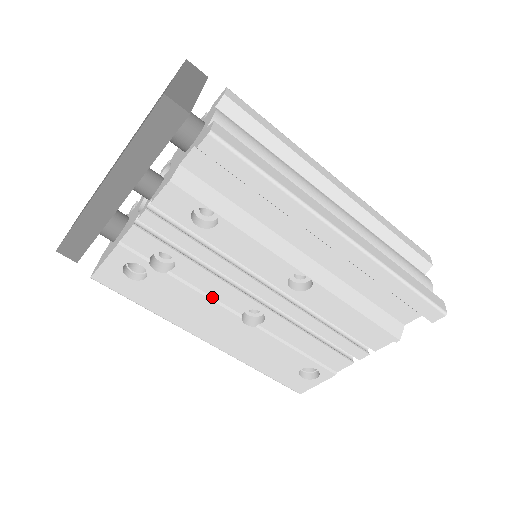
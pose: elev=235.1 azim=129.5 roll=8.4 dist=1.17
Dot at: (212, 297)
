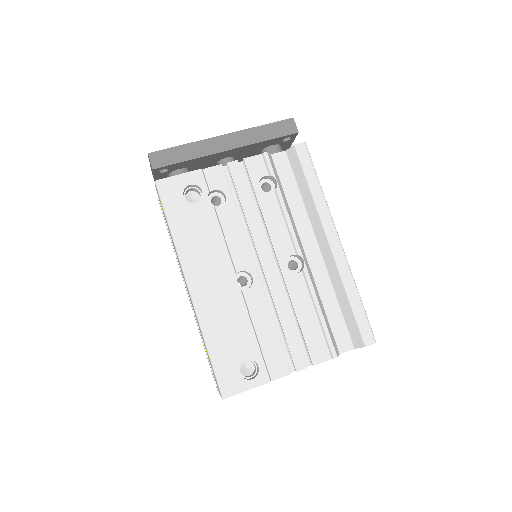
Dot at: (227, 245)
